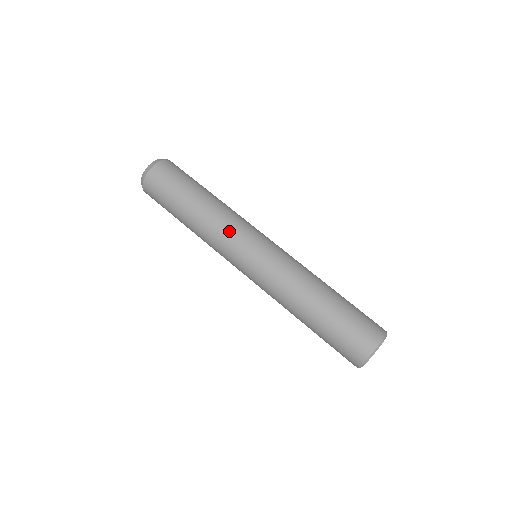
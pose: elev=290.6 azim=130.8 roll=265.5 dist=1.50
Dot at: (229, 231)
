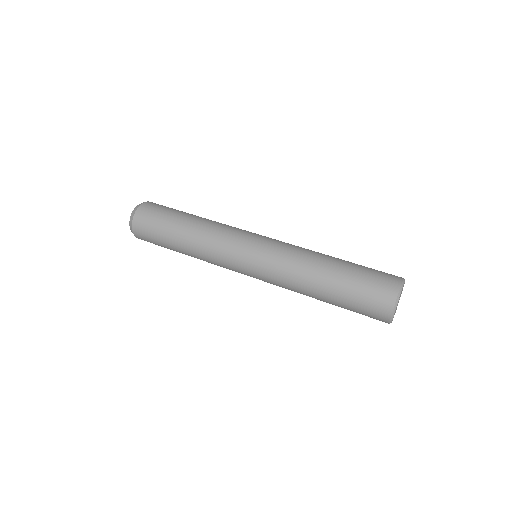
Dot at: (227, 232)
